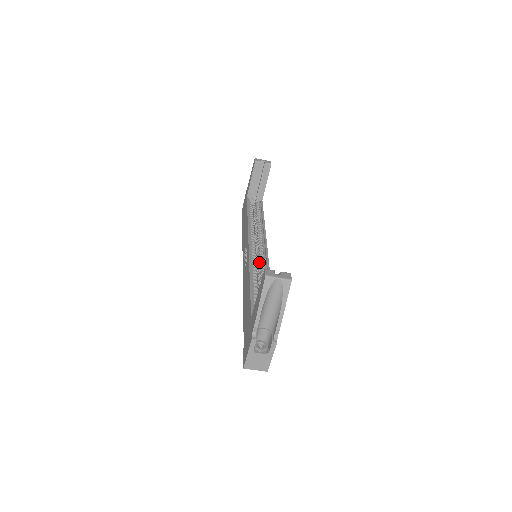
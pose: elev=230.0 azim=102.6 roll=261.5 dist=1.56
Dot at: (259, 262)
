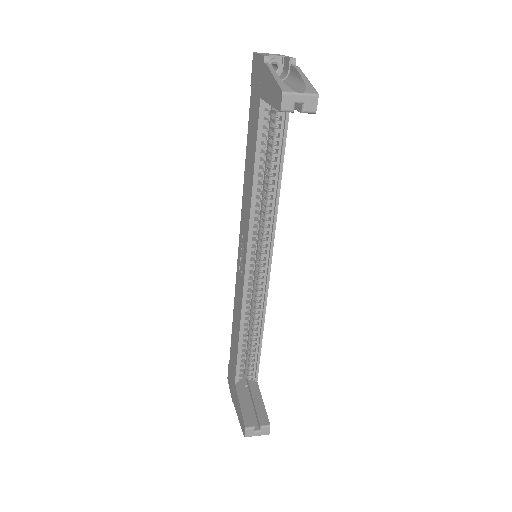
Dot at: (256, 286)
